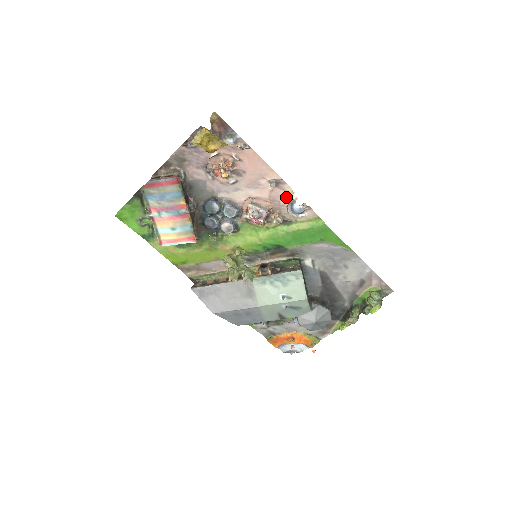
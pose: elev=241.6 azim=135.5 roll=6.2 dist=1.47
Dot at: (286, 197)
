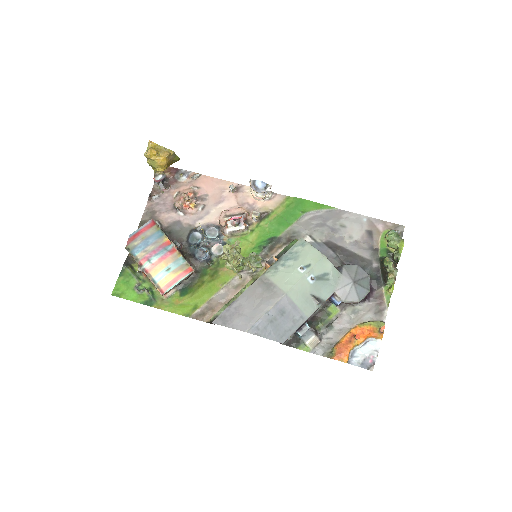
Dot at: (251, 196)
